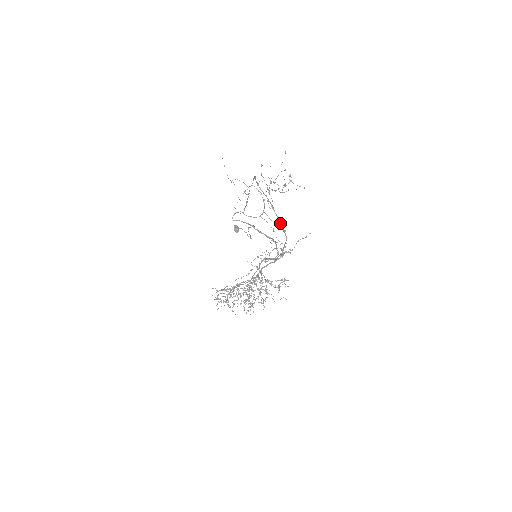
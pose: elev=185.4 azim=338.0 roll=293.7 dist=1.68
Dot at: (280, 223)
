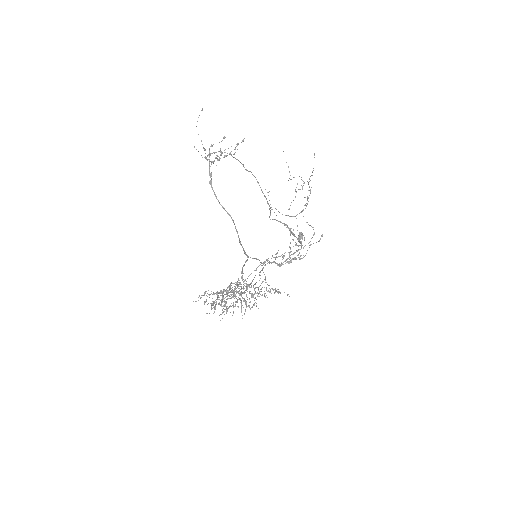
Dot at: (219, 202)
